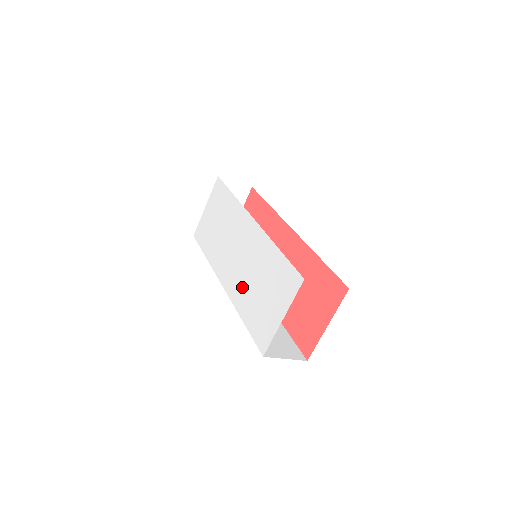
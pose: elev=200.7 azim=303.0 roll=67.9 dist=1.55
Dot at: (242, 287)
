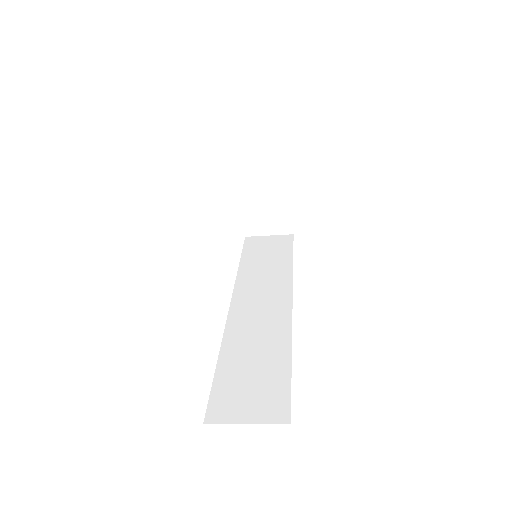
Dot at: occluded
